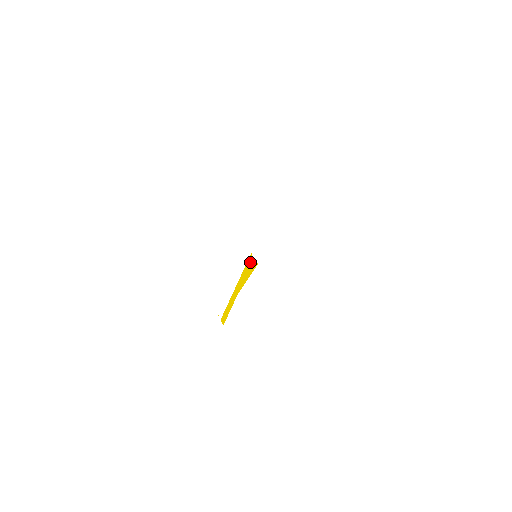
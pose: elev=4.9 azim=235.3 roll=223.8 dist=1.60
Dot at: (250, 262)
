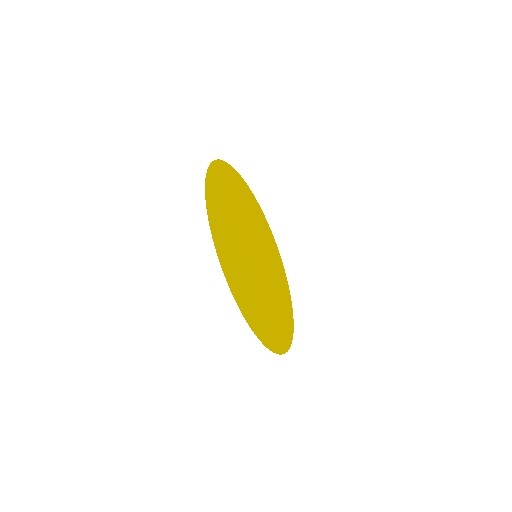
Dot at: (260, 264)
